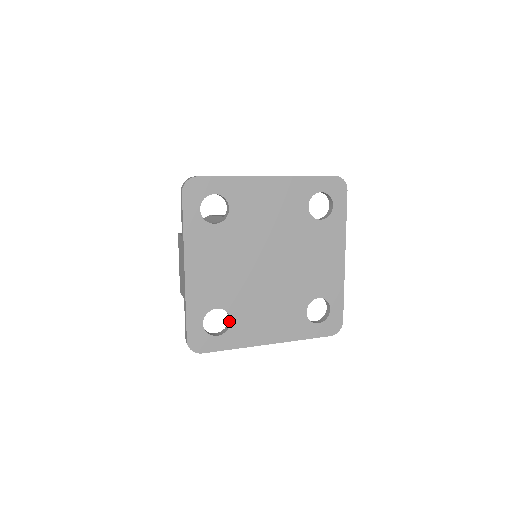
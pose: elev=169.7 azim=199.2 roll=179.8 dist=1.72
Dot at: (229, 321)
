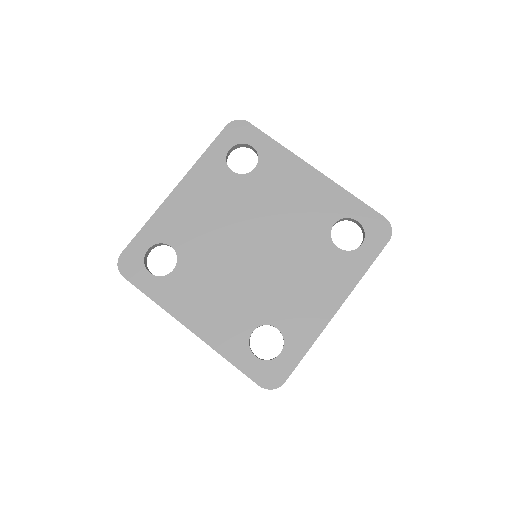
Dot at: (173, 271)
